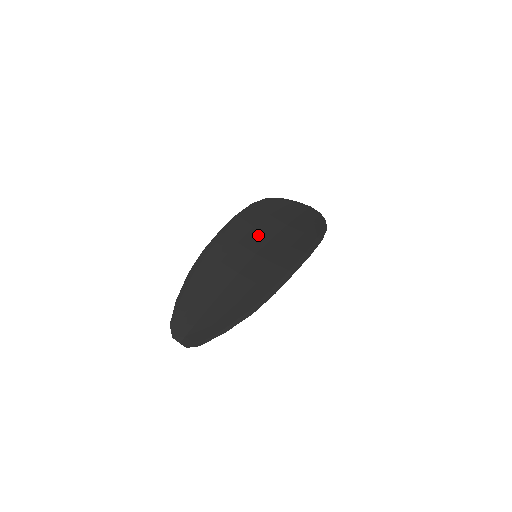
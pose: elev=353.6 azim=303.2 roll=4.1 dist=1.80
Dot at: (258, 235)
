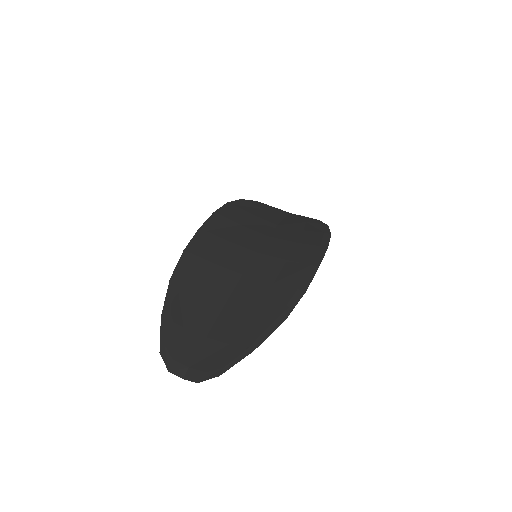
Dot at: (250, 233)
